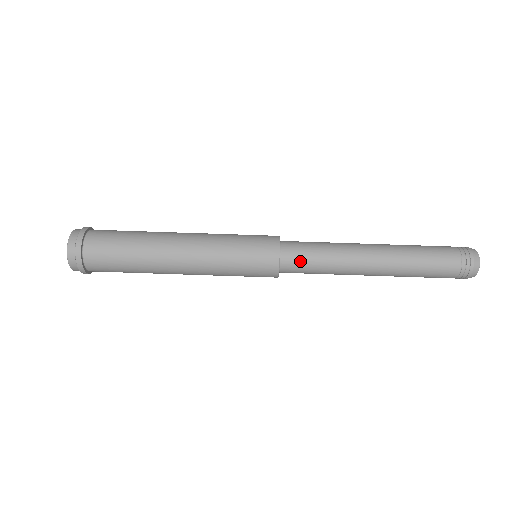
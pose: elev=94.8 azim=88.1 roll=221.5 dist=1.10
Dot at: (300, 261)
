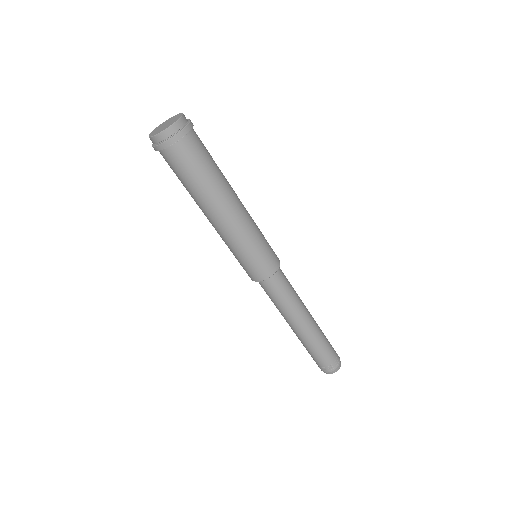
Dot at: (271, 290)
